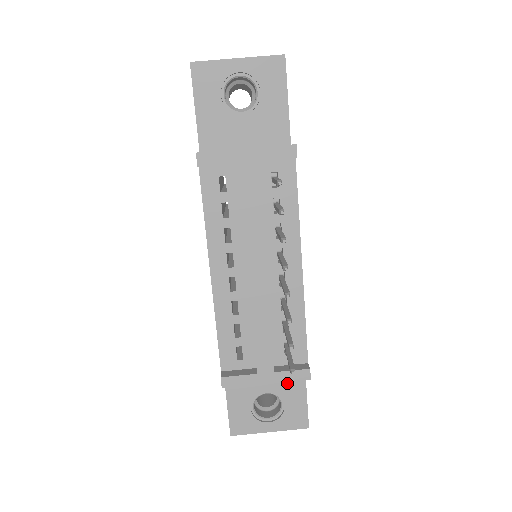
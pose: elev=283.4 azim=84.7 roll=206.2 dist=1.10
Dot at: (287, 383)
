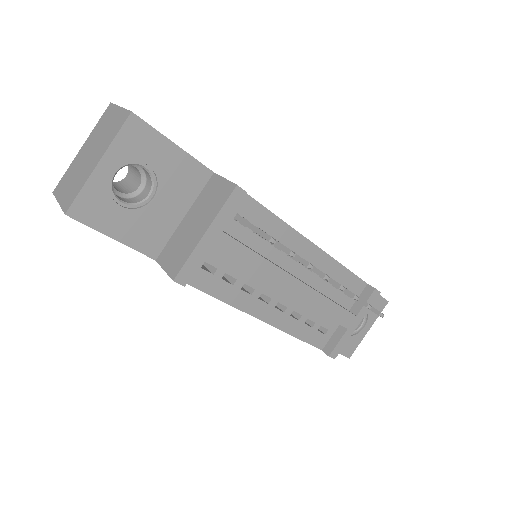
Dot at: occluded
